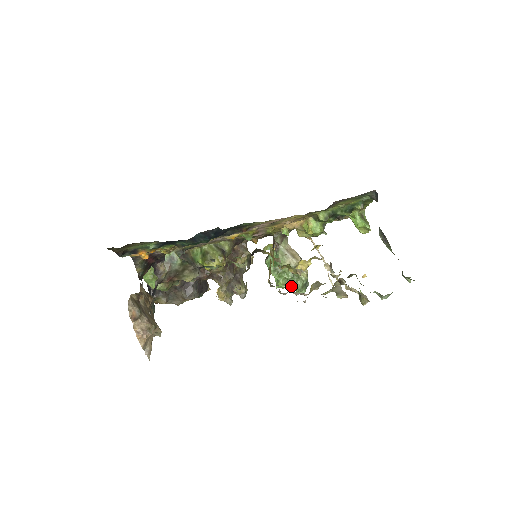
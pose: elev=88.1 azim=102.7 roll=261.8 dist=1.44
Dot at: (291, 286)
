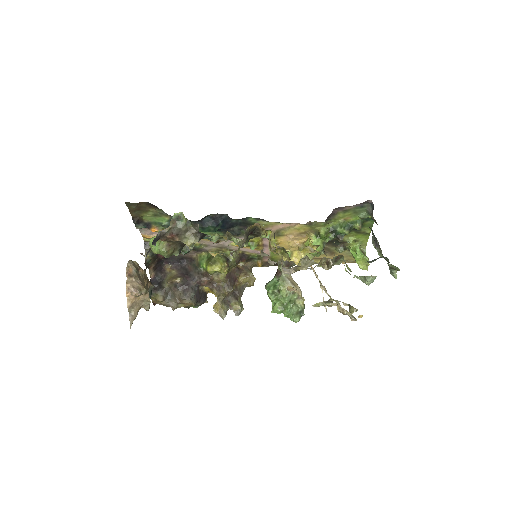
Dot at: (281, 262)
